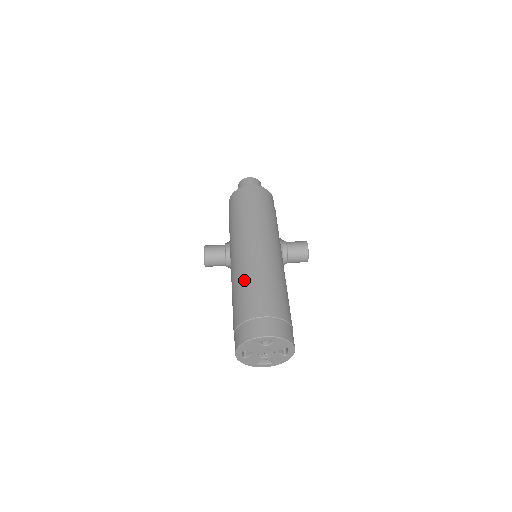
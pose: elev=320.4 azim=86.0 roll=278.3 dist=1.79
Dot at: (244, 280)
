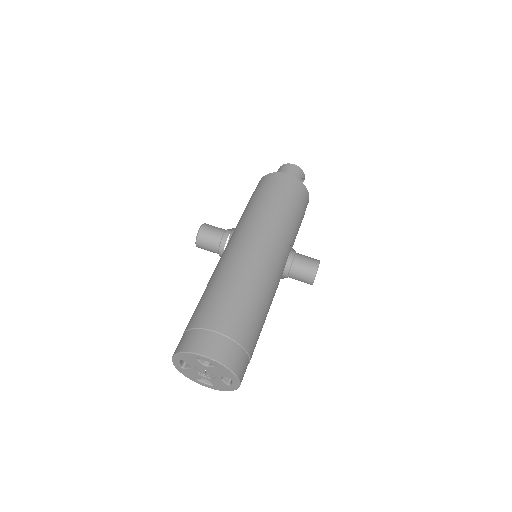
Dot at: (220, 279)
